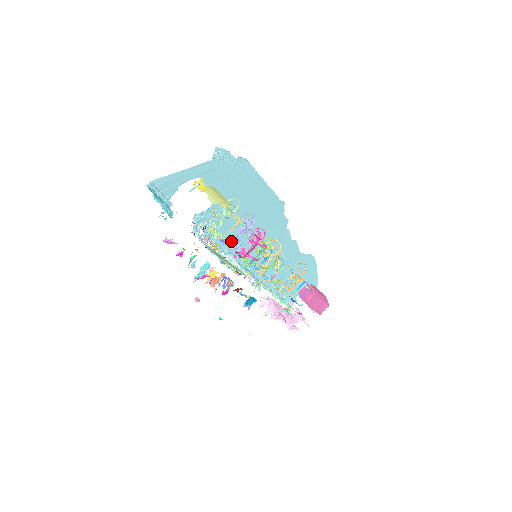
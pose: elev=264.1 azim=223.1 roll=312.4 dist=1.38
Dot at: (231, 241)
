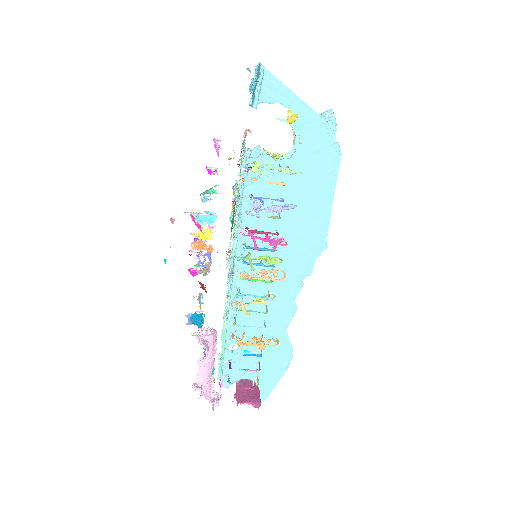
Dot at: (254, 218)
